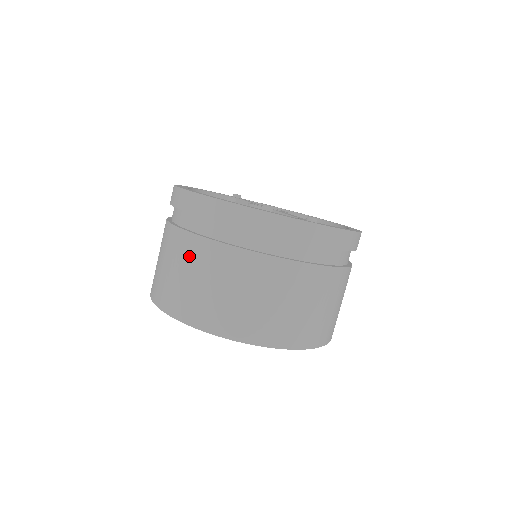
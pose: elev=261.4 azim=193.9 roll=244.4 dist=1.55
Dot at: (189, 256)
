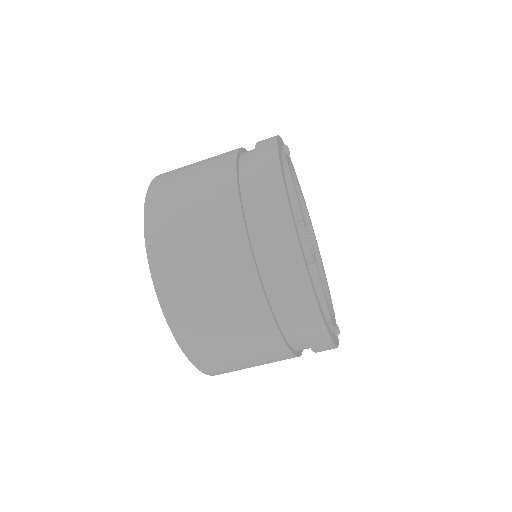
Dot at: (246, 322)
